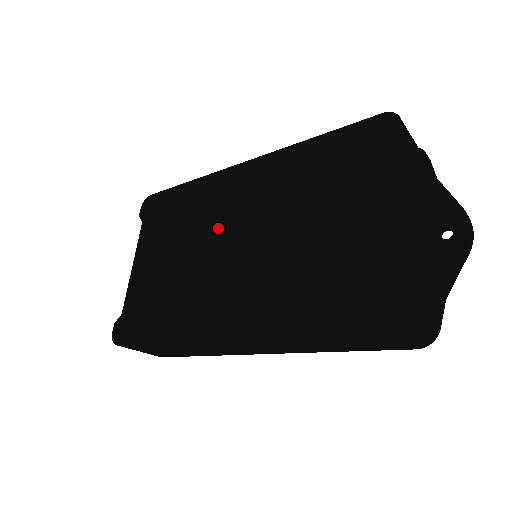
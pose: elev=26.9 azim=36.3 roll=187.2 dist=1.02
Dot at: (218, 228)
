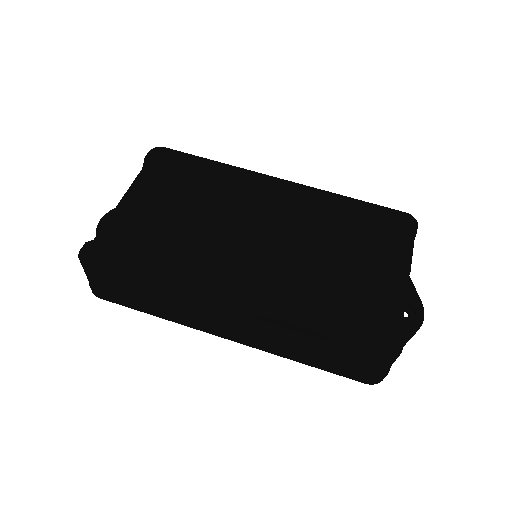
Dot at: (242, 216)
